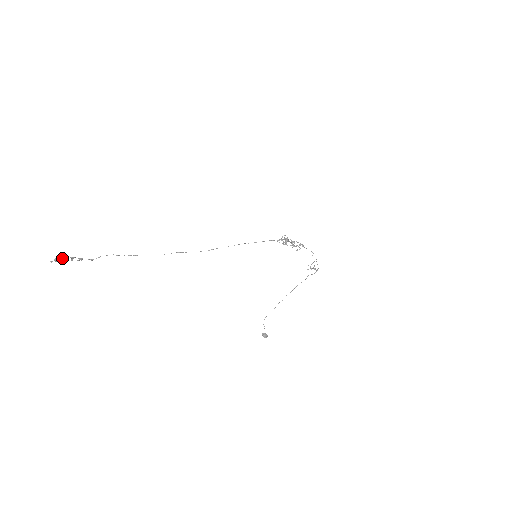
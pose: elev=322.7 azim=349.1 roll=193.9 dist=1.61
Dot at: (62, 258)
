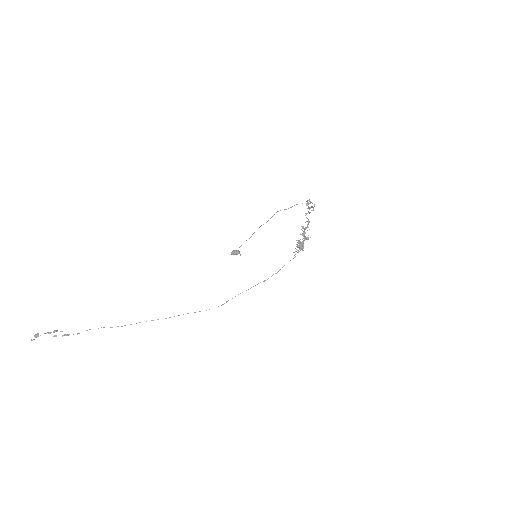
Dot at: occluded
